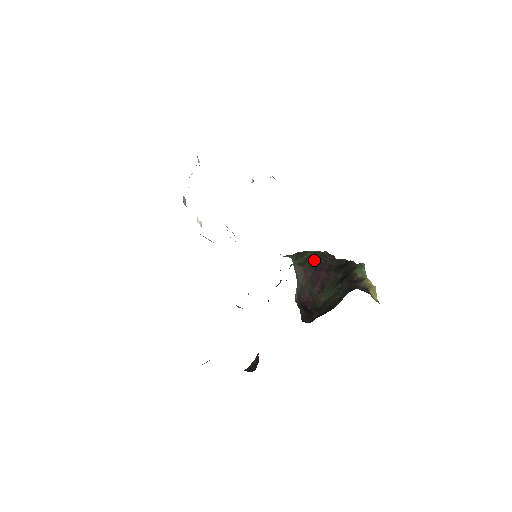
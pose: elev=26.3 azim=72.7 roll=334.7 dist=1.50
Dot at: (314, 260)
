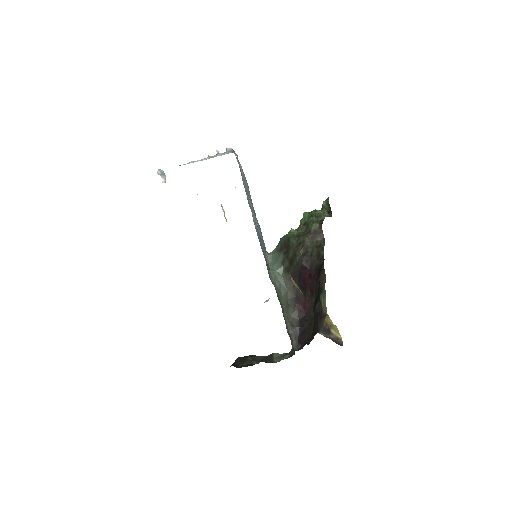
Dot at: (296, 264)
